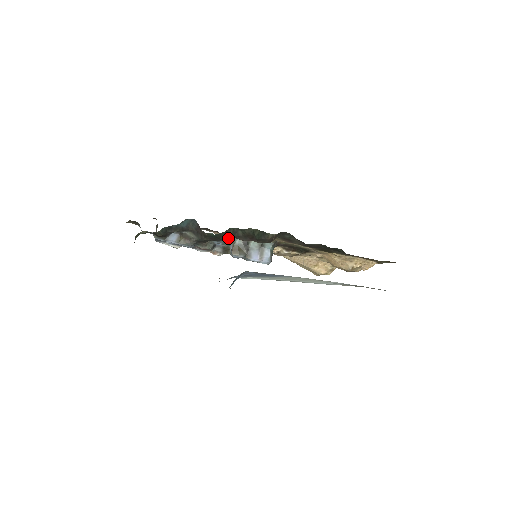
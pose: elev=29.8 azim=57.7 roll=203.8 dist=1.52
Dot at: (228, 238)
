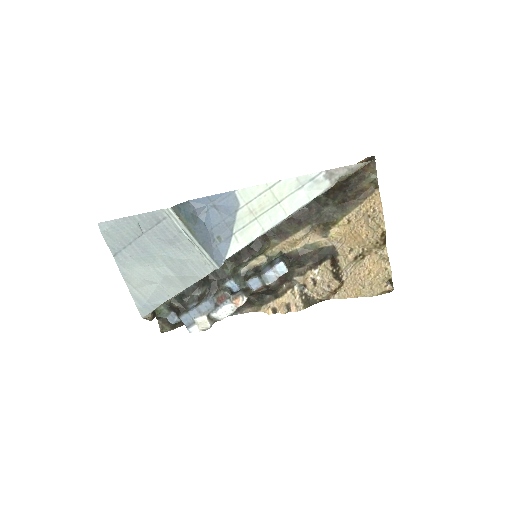
Dot at: (241, 279)
